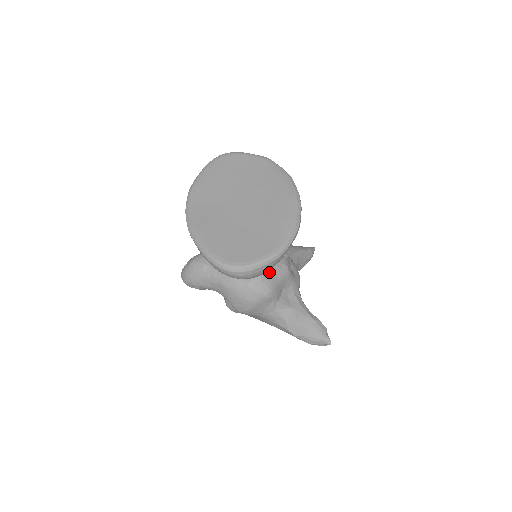
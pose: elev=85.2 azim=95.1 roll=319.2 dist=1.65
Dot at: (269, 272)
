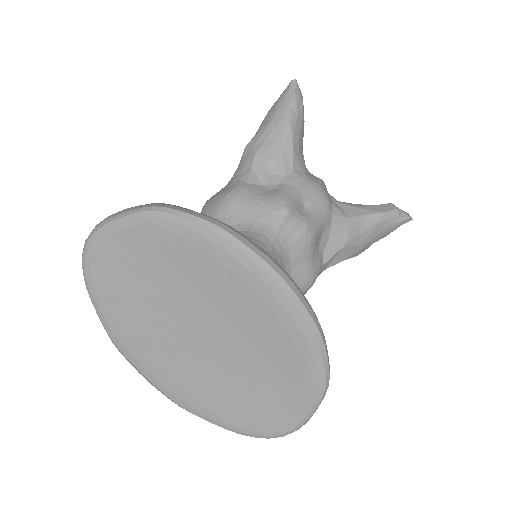
Dot at: (292, 270)
